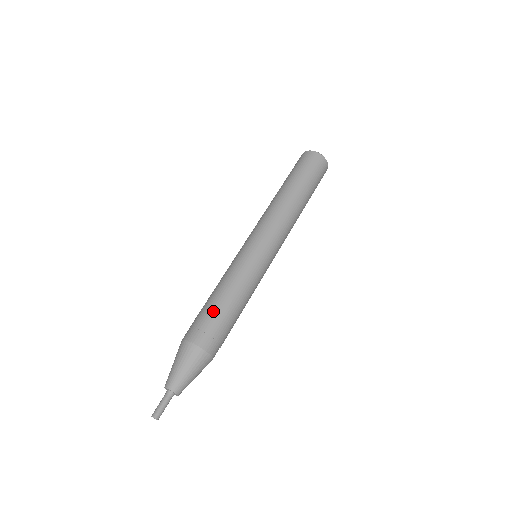
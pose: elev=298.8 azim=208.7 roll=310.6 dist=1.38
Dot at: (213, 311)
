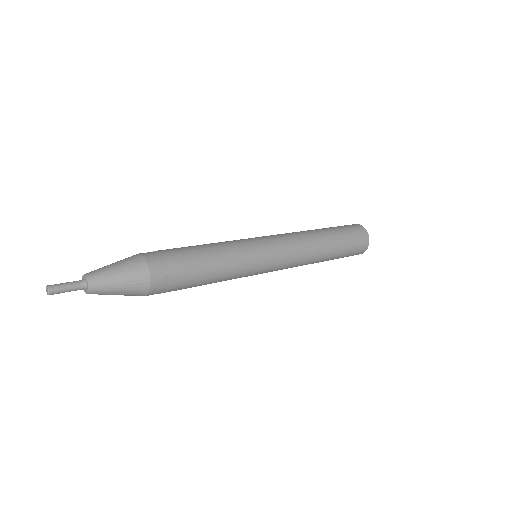
Dot at: (179, 248)
